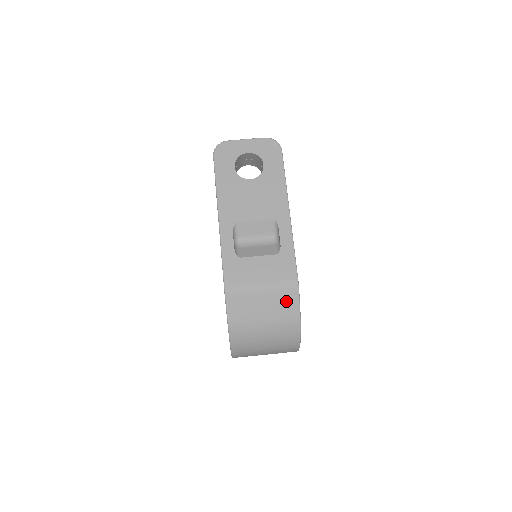
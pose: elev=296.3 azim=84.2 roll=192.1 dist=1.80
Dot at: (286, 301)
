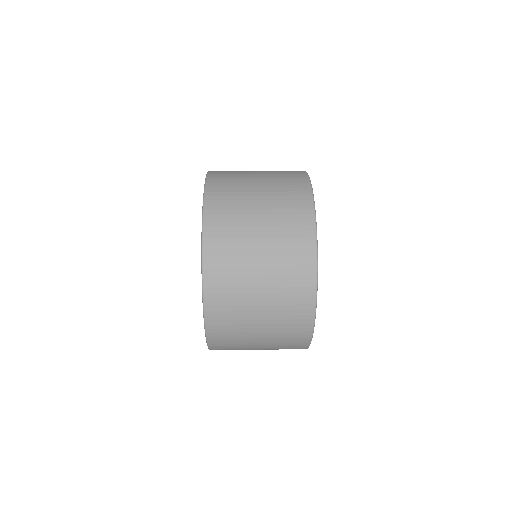
Dot at: occluded
